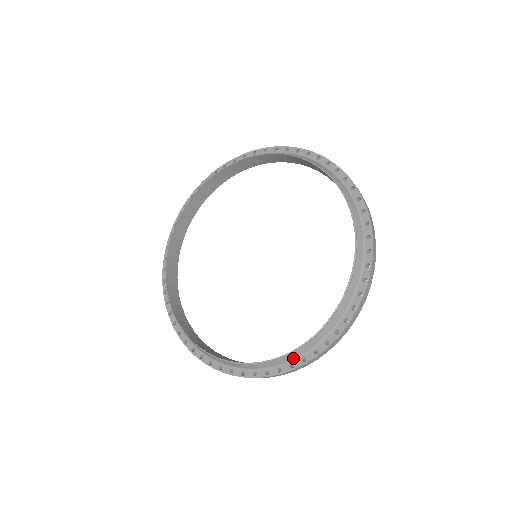
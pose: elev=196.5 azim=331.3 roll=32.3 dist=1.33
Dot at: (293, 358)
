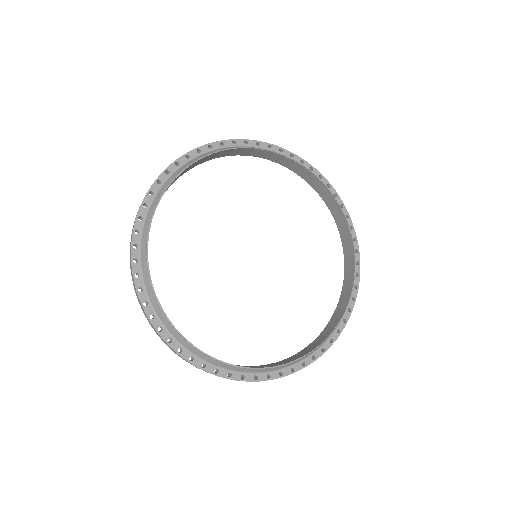
Dot at: (323, 343)
